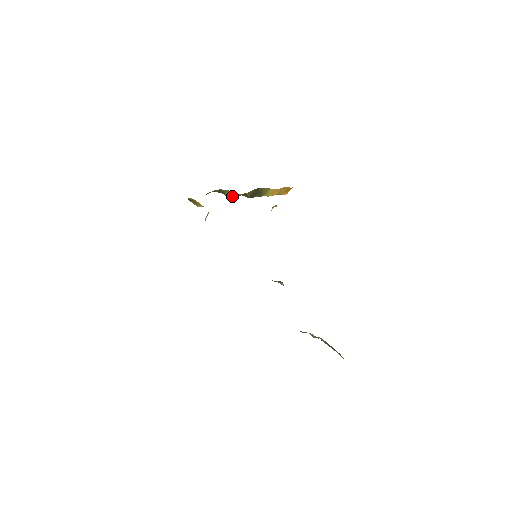
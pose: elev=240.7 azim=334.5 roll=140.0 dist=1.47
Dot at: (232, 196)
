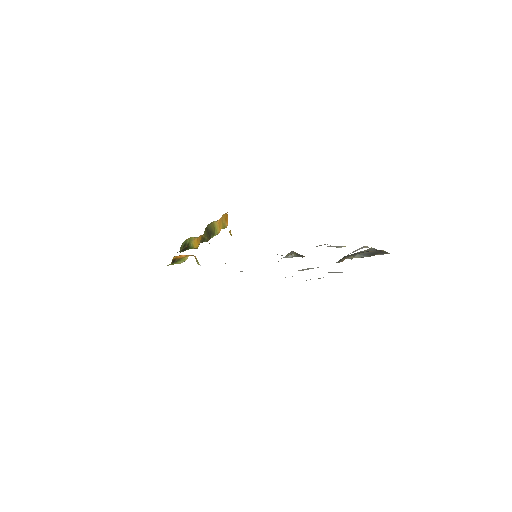
Dot at: (197, 243)
